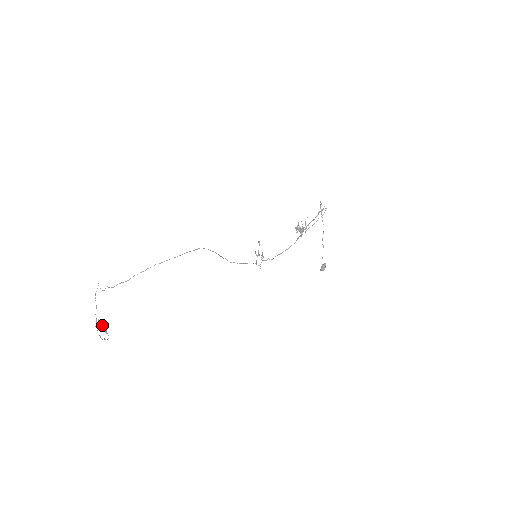
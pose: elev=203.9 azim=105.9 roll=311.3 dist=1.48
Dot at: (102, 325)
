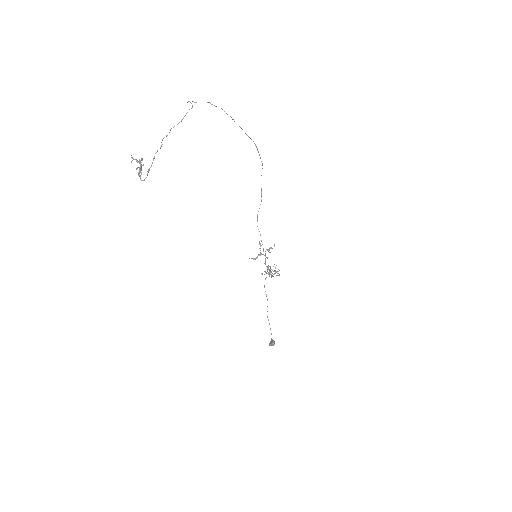
Dot at: (140, 160)
